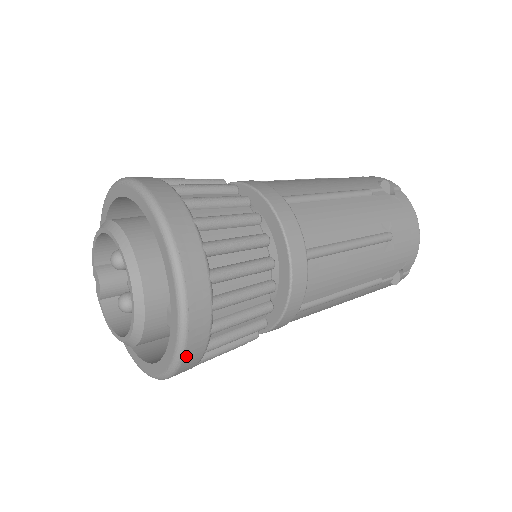
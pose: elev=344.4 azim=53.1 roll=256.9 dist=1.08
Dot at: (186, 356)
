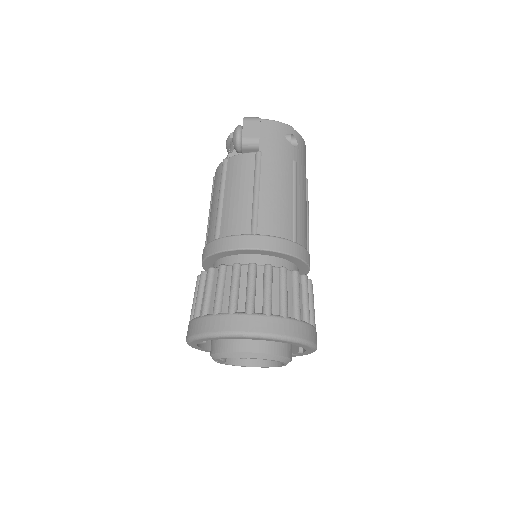
Dot at: occluded
